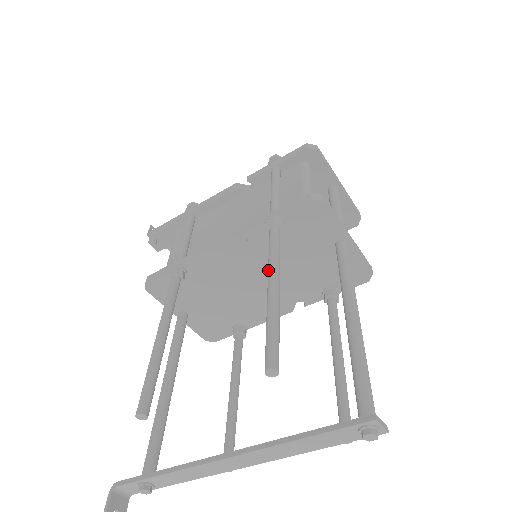
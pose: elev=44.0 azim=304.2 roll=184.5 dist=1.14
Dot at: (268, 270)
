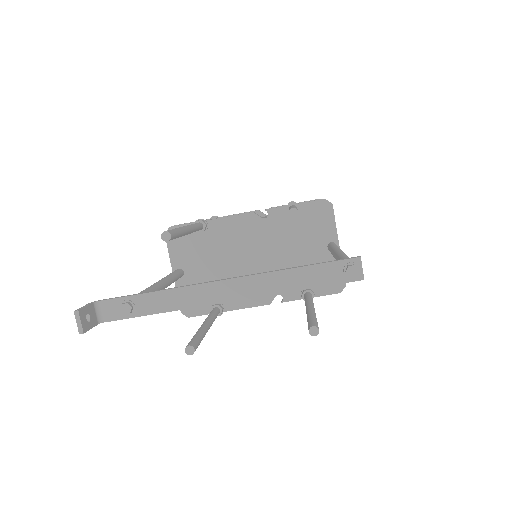
Dot at: occluded
